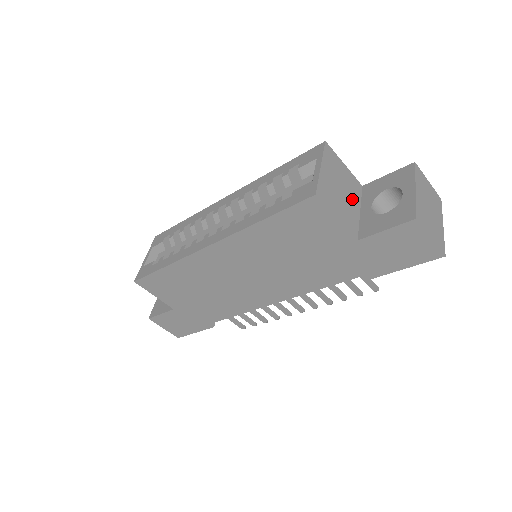
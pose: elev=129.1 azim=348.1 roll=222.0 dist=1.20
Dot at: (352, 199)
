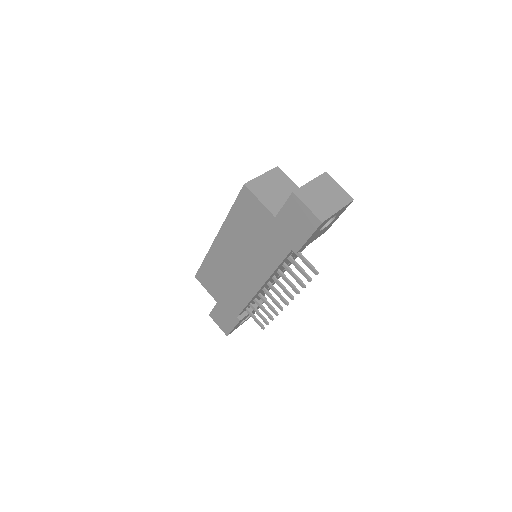
Dot at: (287, 198)
